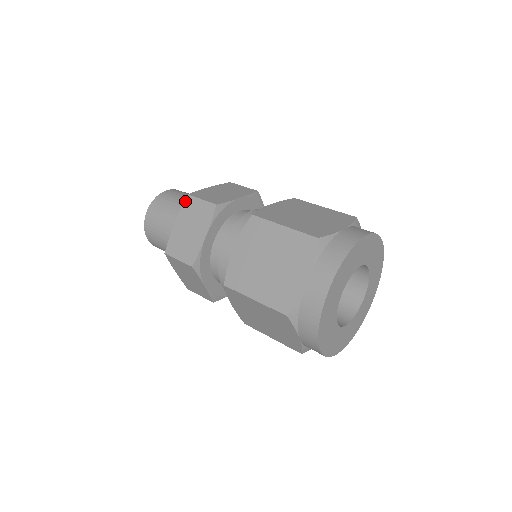
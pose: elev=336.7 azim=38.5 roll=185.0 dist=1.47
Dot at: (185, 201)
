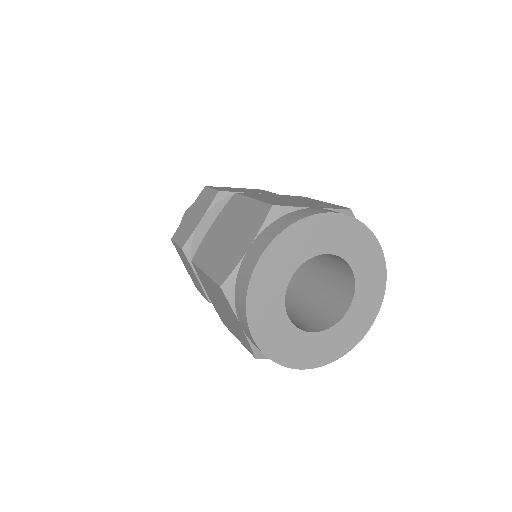
Dot at: (201, 192)
